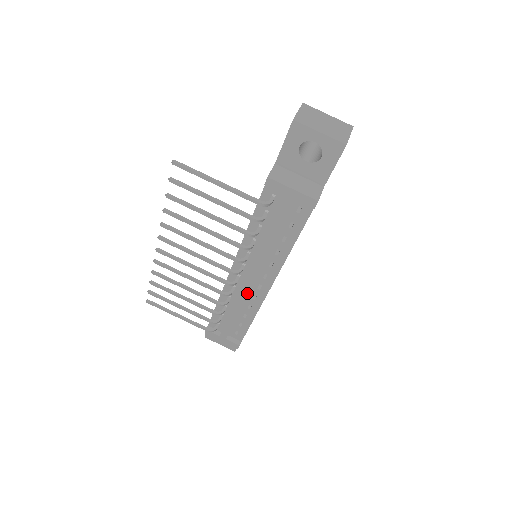
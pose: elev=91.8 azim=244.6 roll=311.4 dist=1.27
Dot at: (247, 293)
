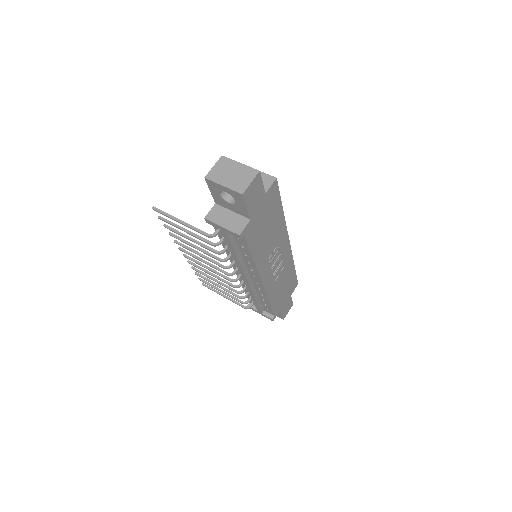
Dot at: (250, 286)
